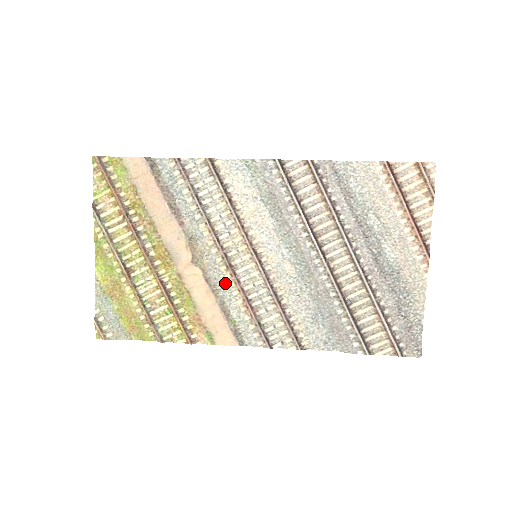
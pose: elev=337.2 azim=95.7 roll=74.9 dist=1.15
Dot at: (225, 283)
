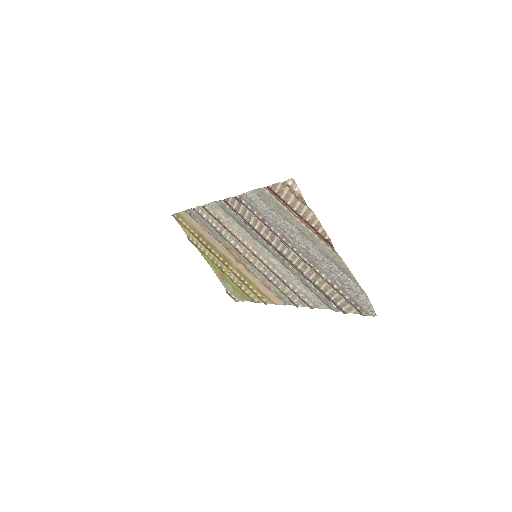
Dot at: (256, 271)
